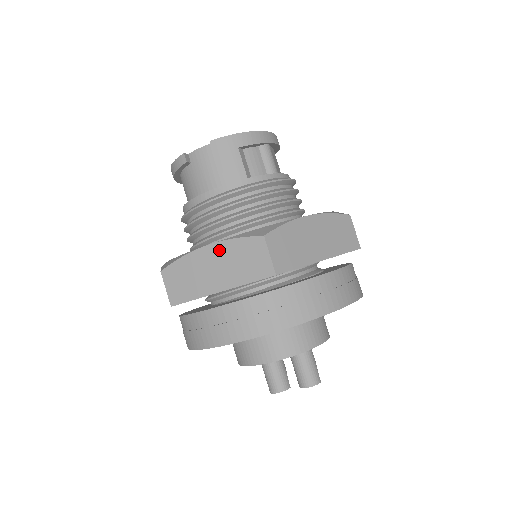
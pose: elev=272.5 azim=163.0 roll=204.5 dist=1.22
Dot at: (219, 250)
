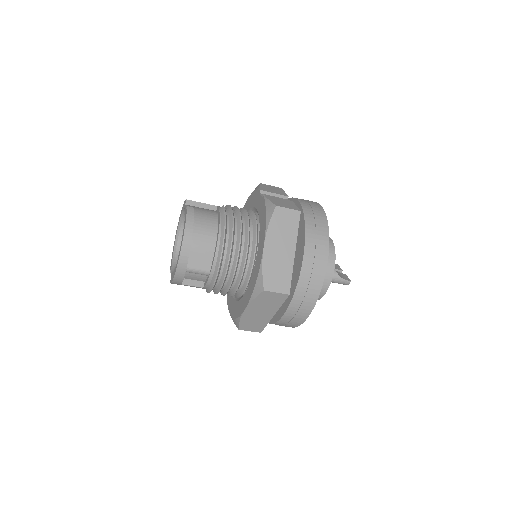
Dot at: occluded
